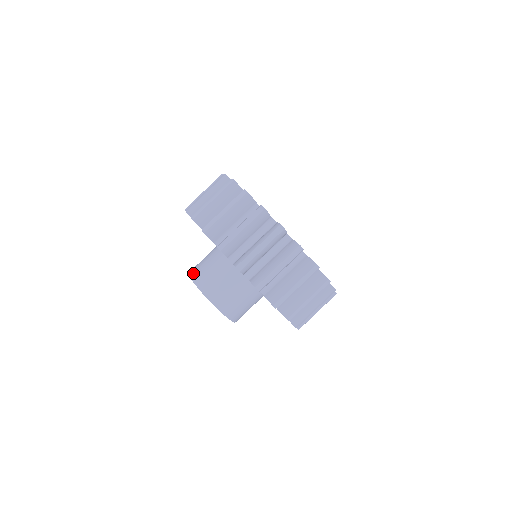
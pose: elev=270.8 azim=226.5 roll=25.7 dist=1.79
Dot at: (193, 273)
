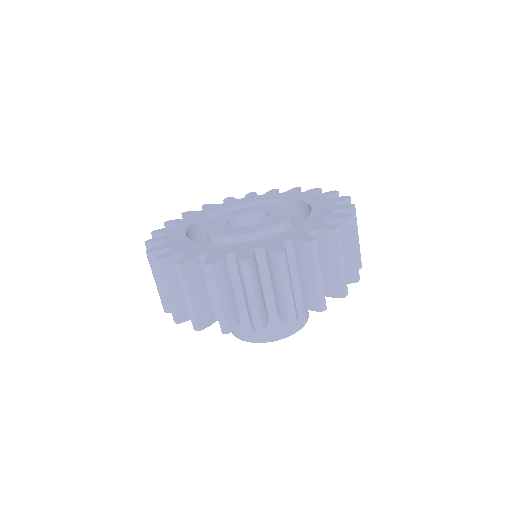
Dot at: (250, 338)
